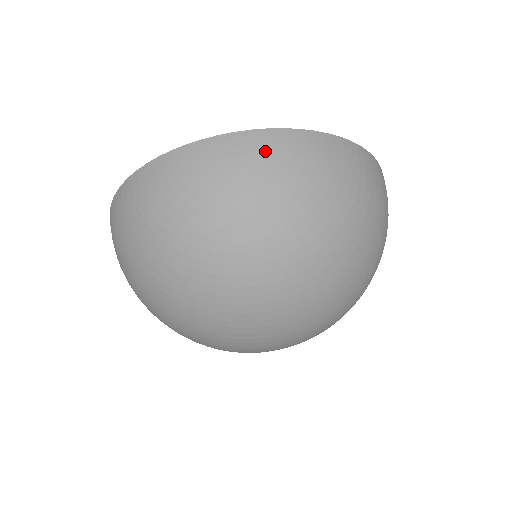
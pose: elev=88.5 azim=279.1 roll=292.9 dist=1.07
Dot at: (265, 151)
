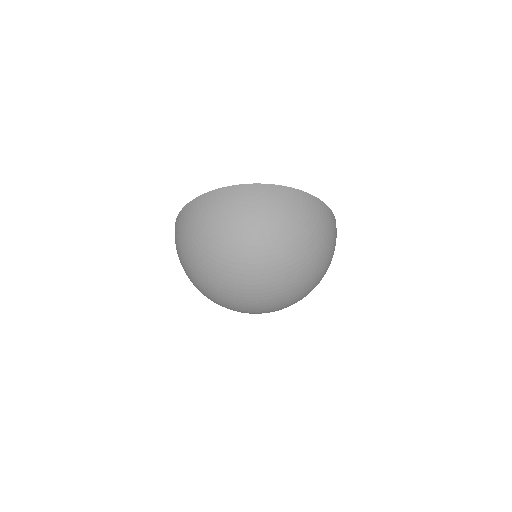
Dot at: (265, 195)
